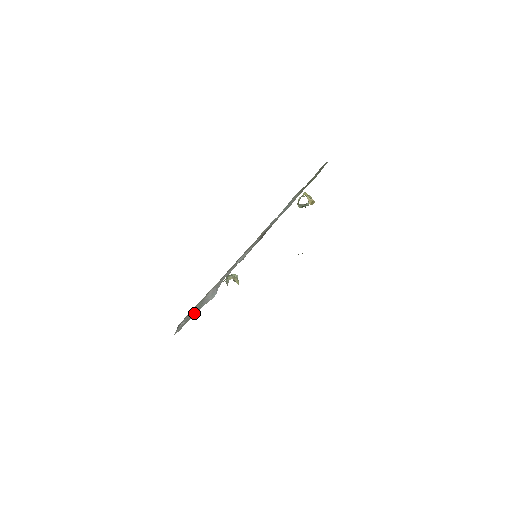
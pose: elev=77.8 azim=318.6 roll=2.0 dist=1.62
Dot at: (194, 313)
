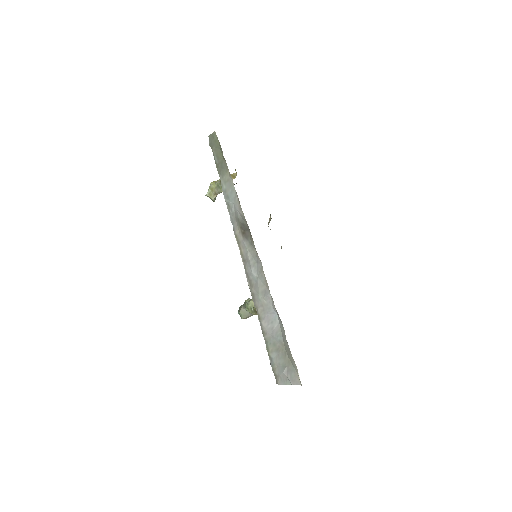
Dot at: (280, 353)
